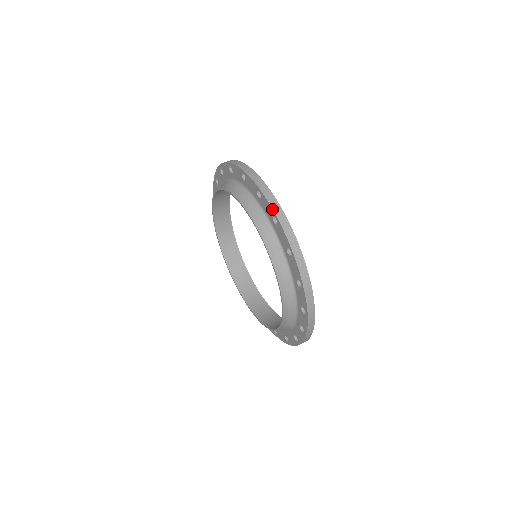
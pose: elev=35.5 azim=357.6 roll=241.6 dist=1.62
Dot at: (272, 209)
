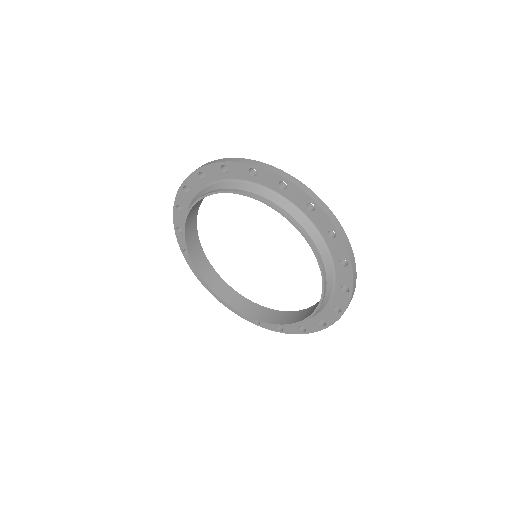
Dot at: (192, 173)
